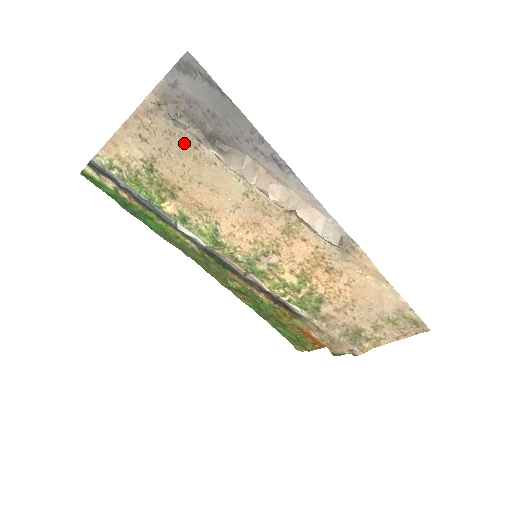
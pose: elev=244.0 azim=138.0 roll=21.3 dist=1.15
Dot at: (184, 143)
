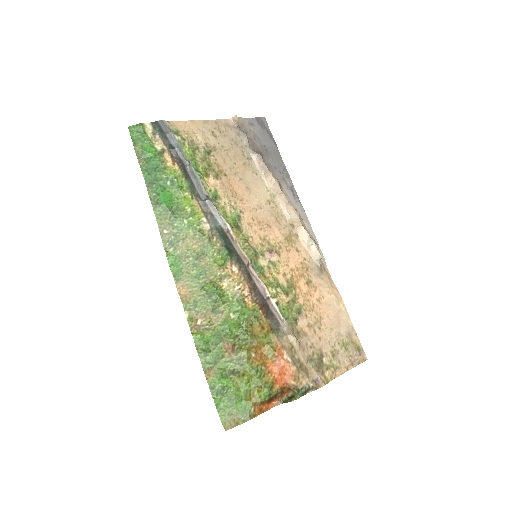
Dot at: (241, 152)
